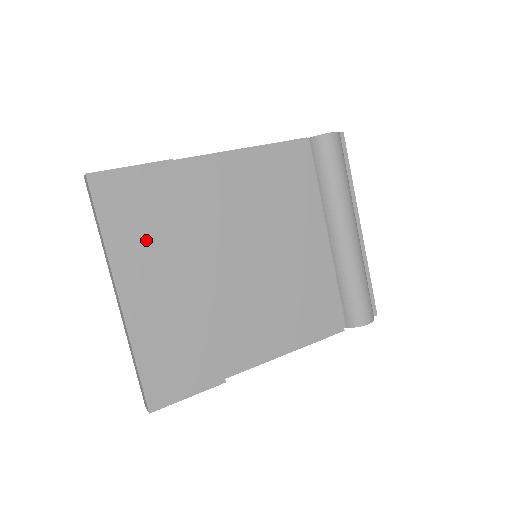
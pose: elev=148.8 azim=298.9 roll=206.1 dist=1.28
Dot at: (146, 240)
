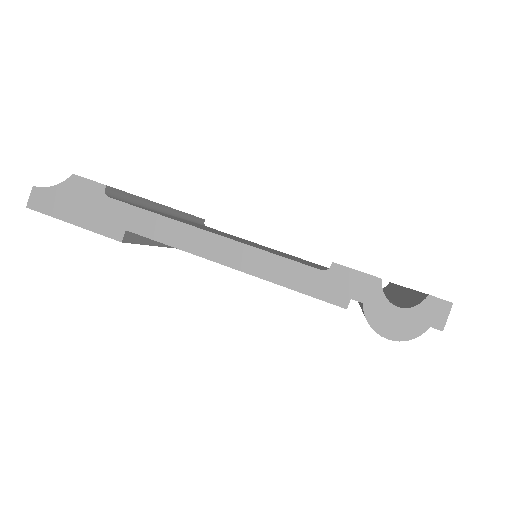
Dot at: occluded
